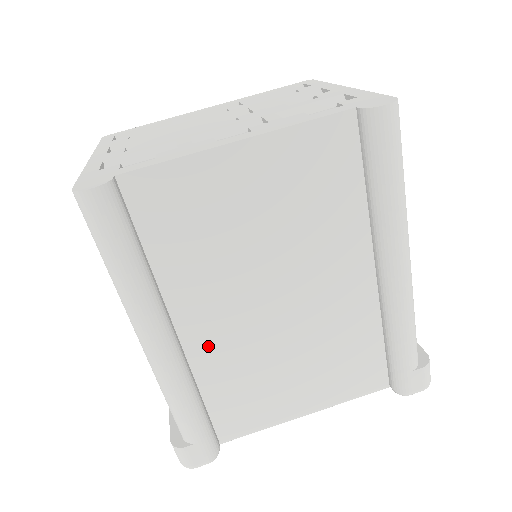
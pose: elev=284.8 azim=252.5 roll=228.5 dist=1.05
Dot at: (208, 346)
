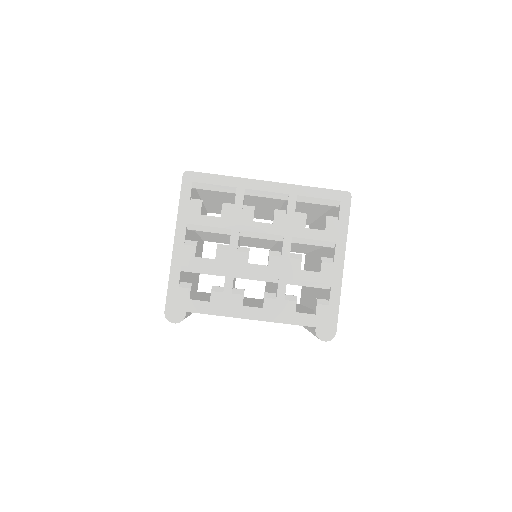
Dot at: occluded
